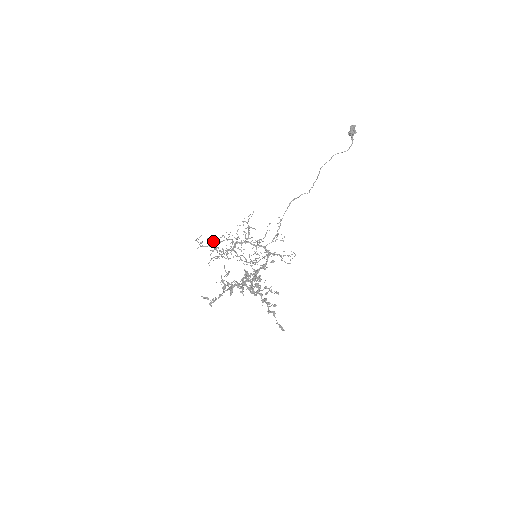
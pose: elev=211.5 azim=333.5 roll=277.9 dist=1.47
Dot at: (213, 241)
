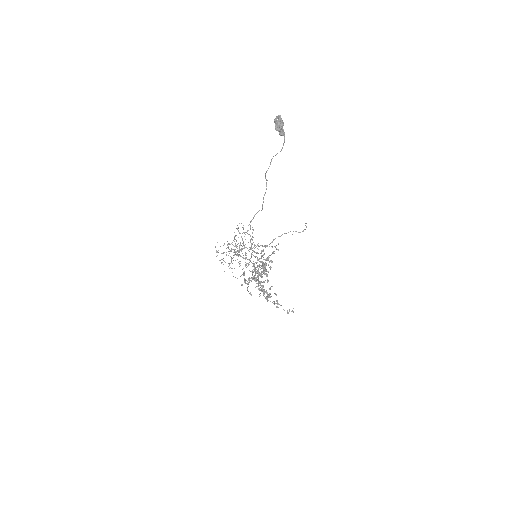
Dot at: occluded
